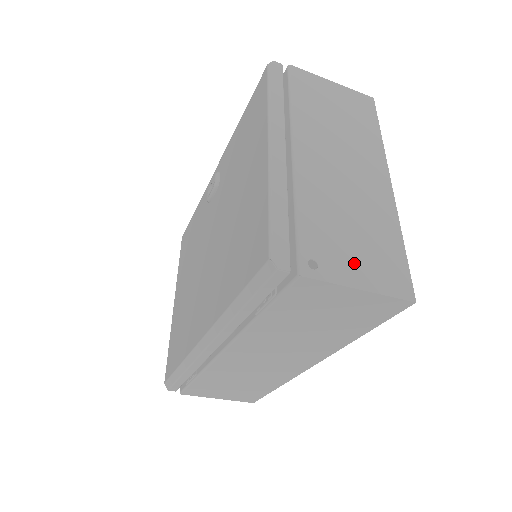
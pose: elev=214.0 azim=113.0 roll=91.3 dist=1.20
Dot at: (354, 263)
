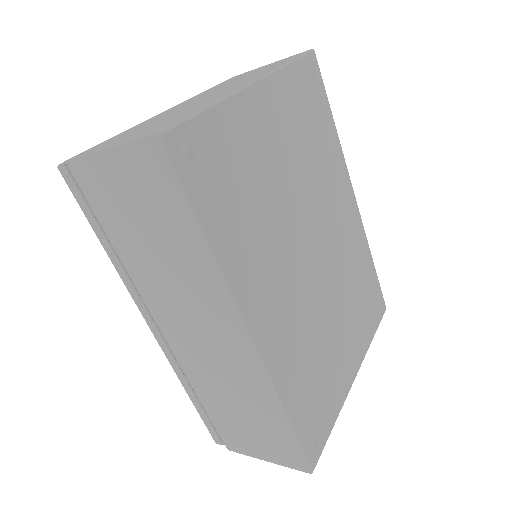
Dot at: (126, 139)
